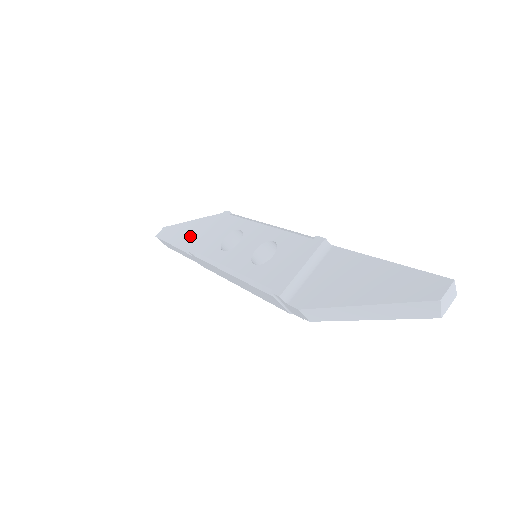
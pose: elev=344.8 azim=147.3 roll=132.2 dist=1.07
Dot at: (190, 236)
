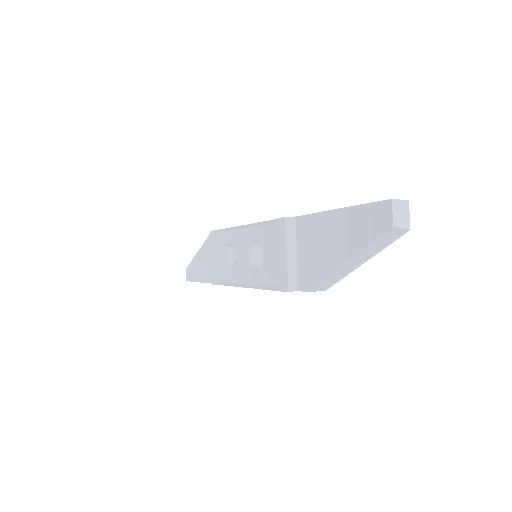
Dot at: (205, 267)
